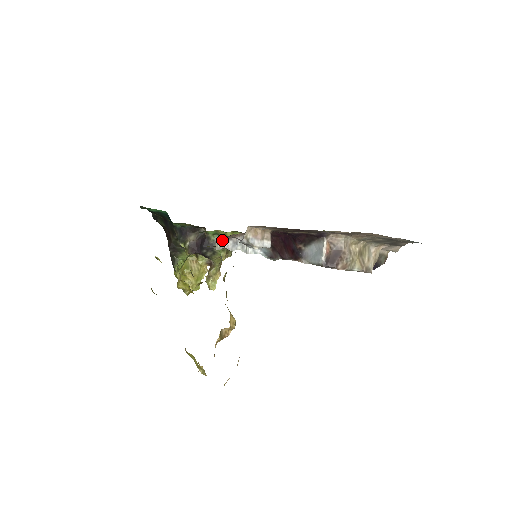
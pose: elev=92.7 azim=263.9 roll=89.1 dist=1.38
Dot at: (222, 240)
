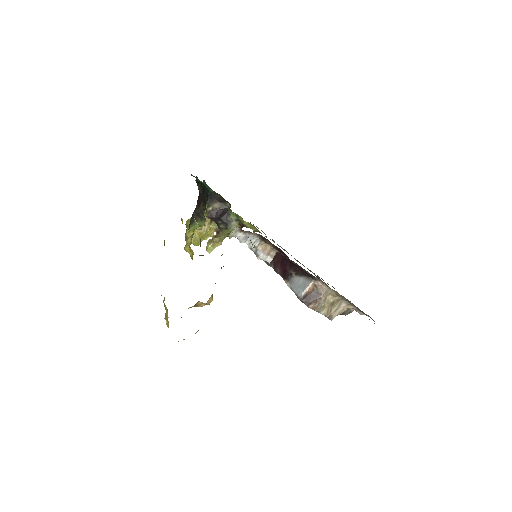
Dot at: (238, 231)
